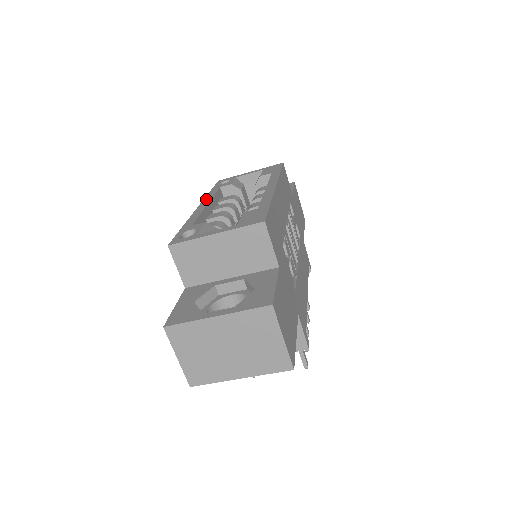
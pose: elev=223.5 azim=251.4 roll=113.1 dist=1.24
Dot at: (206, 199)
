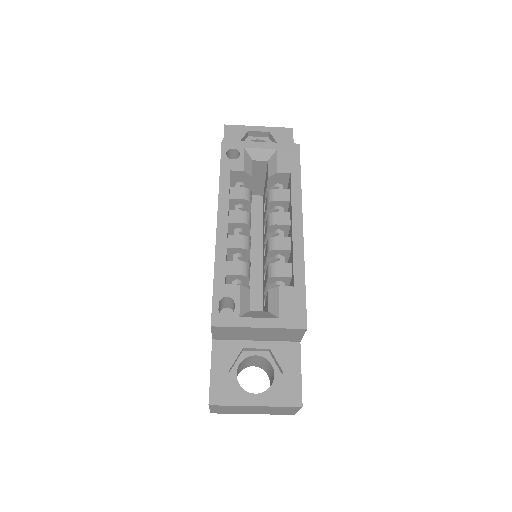
Dot at: (222, 205)
